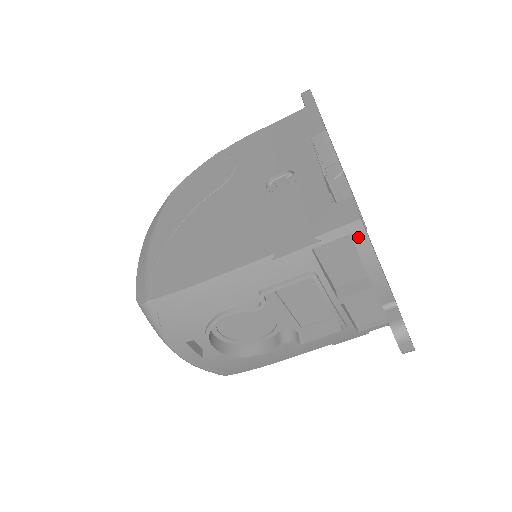
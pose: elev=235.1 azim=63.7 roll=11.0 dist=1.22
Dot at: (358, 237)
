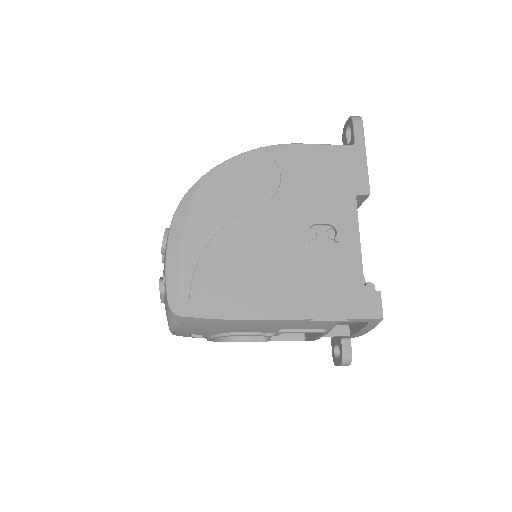
Dot at: (372, 324)
